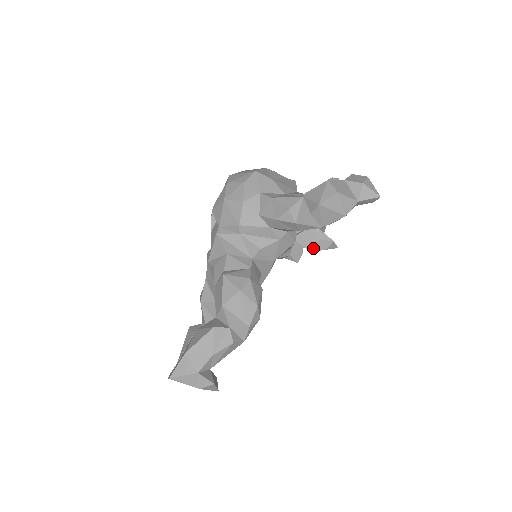
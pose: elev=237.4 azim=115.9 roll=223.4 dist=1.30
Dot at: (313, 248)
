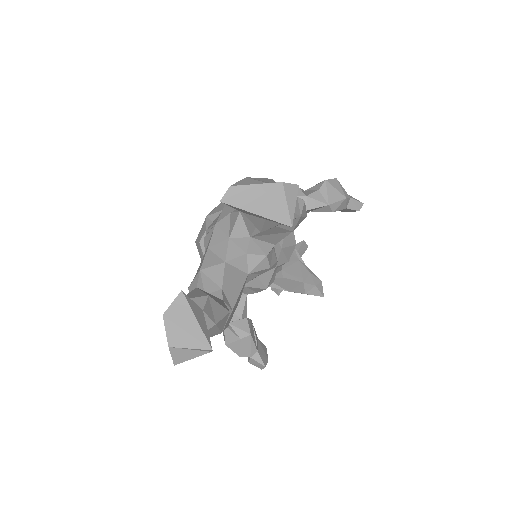
Dot at: (305, 279)
